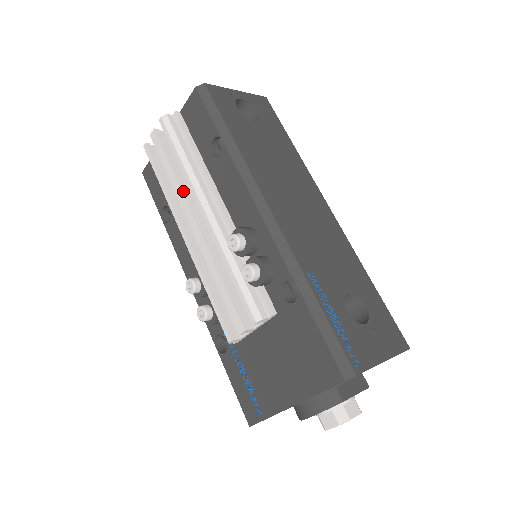
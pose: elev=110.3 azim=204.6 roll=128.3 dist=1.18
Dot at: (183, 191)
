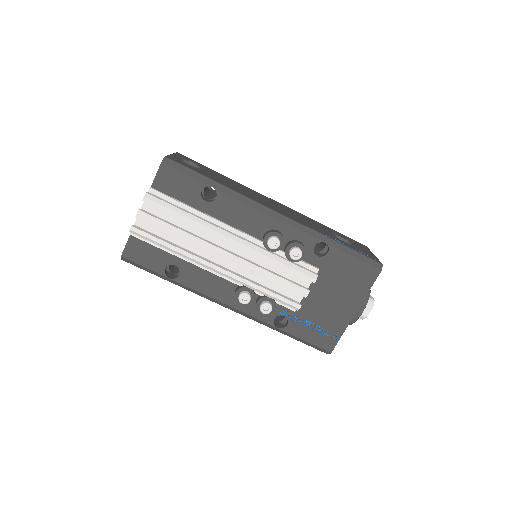
Dot at: (200, 239)
